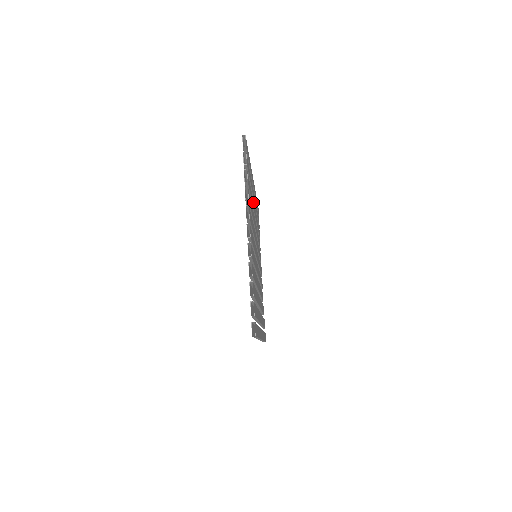
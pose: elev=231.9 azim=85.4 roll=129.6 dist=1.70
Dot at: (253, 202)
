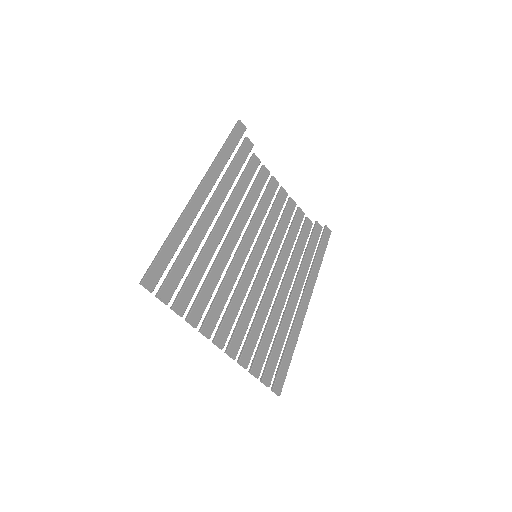
Dot at: (212, 238)
